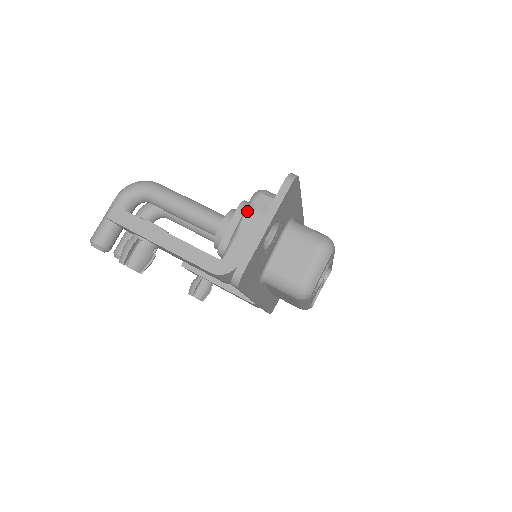
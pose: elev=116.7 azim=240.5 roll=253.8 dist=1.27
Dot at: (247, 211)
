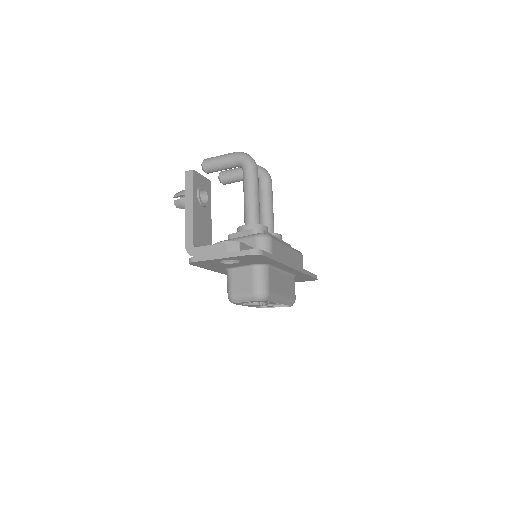
Dot at: (226, 241)
